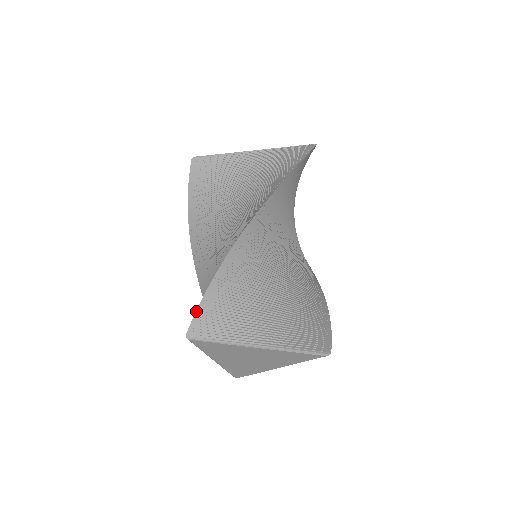
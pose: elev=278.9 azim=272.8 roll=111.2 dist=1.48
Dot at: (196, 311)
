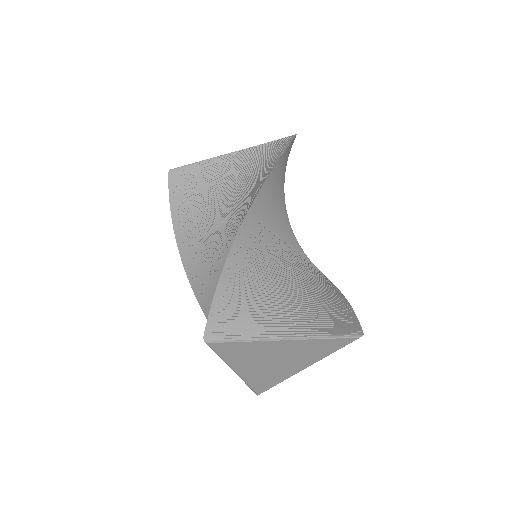
Dot at: (210, 309)
